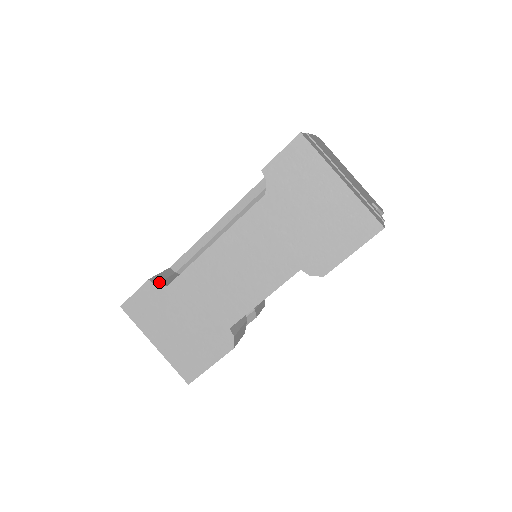
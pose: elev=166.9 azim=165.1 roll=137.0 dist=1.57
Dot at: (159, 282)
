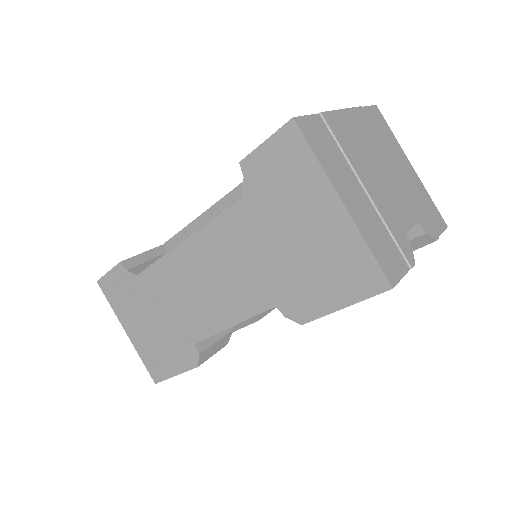
Dot at: (134, 266)
